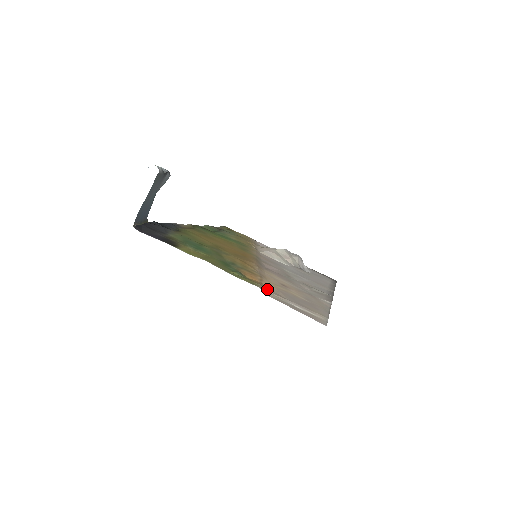
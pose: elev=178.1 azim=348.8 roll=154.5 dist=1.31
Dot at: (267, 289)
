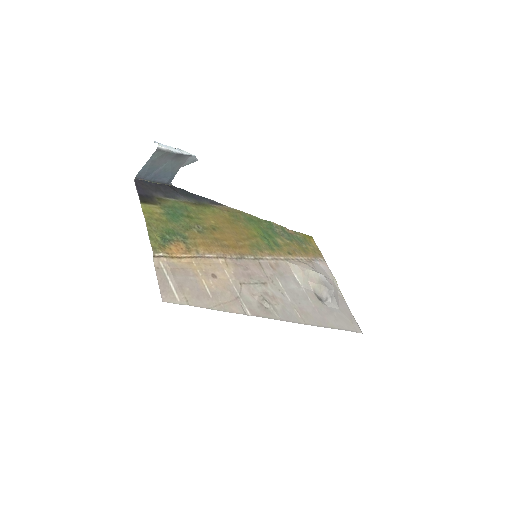
Dot at: (173, 262)
